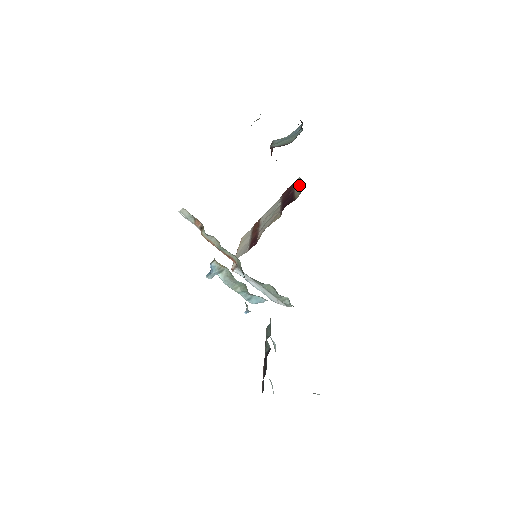
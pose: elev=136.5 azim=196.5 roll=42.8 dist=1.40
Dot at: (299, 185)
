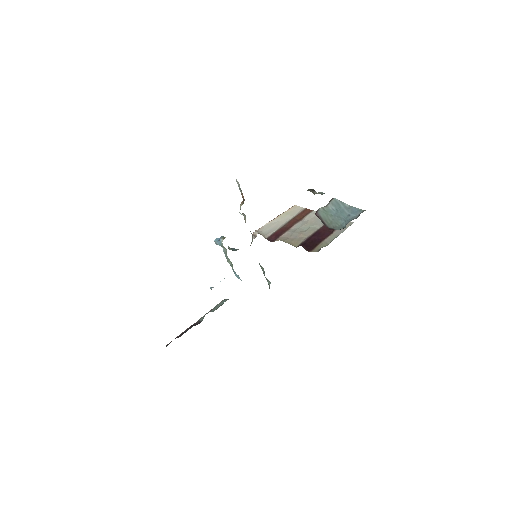
Dot at: (335, 236)
